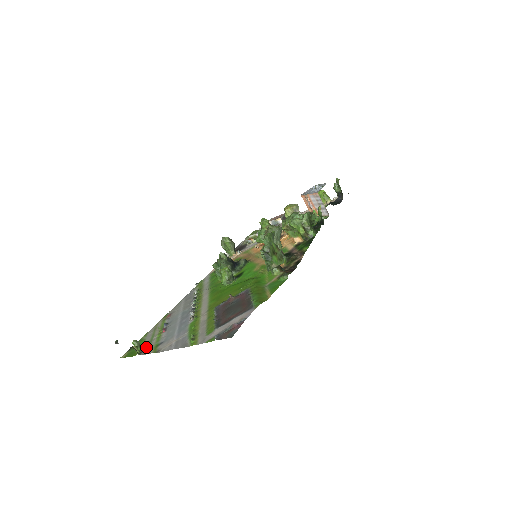
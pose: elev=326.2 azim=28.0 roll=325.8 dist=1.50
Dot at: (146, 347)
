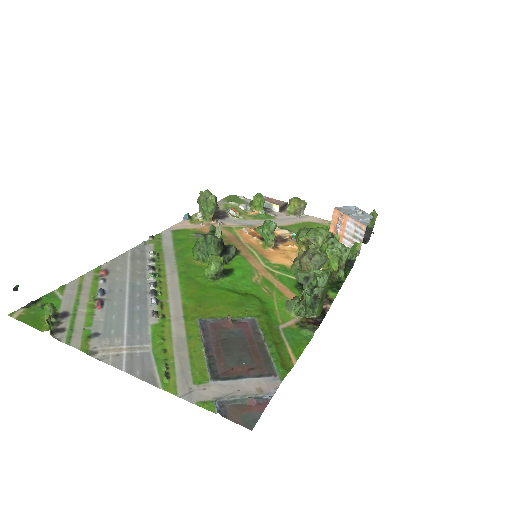
Dot at: (65, 324)
